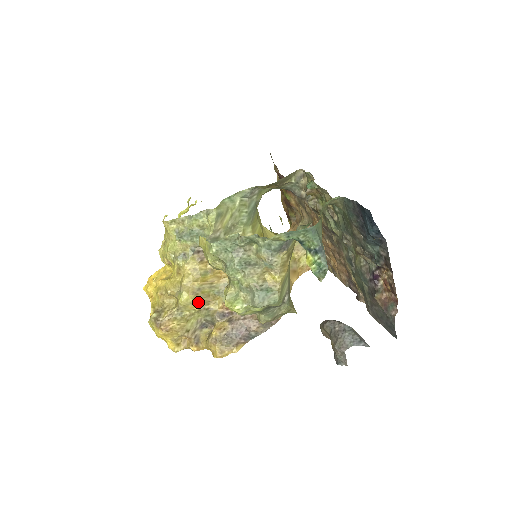
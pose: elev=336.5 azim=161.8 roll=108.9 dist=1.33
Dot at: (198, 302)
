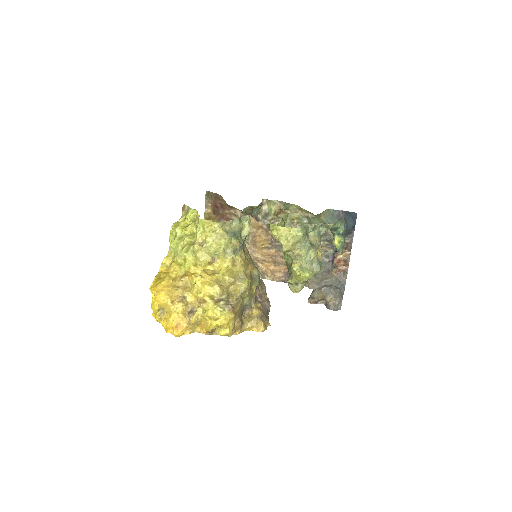
Dot at: occluded
